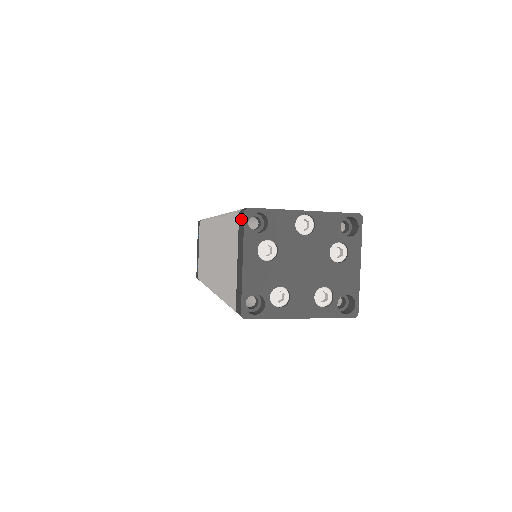
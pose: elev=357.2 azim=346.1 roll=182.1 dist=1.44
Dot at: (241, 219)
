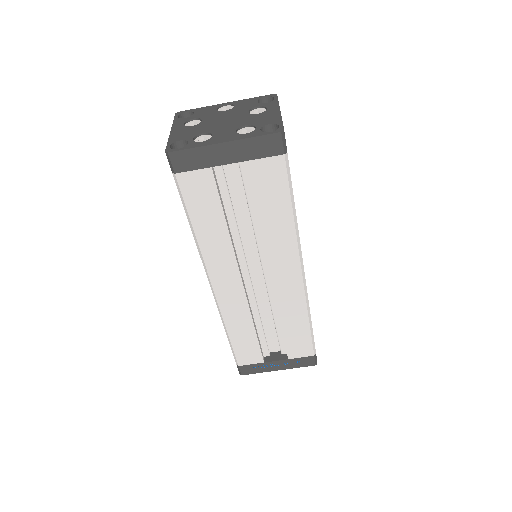
Dot at: occluded
